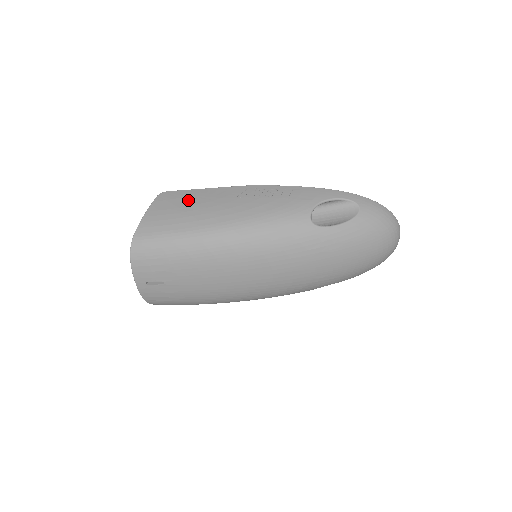
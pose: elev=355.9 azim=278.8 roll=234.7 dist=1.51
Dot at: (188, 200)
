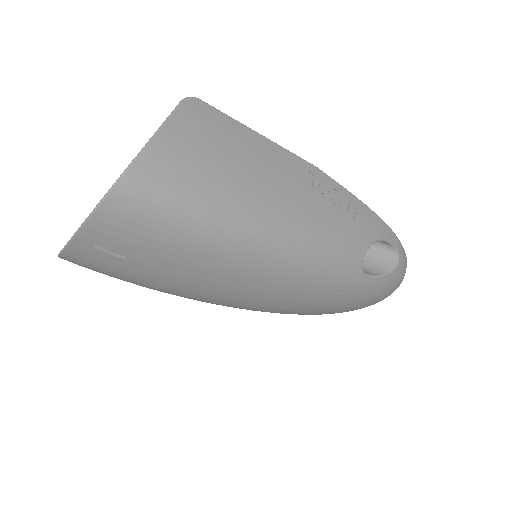
Dot at: (234, 144)
